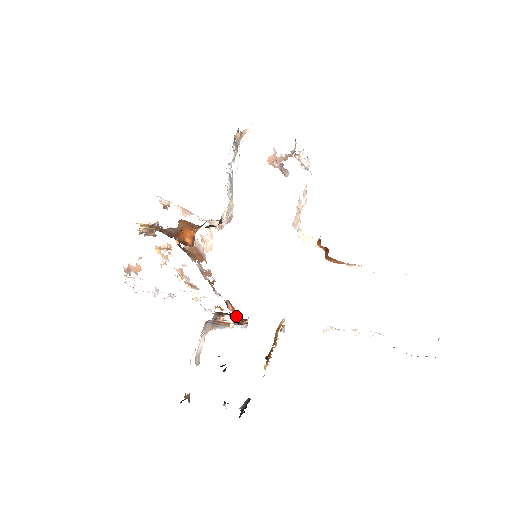
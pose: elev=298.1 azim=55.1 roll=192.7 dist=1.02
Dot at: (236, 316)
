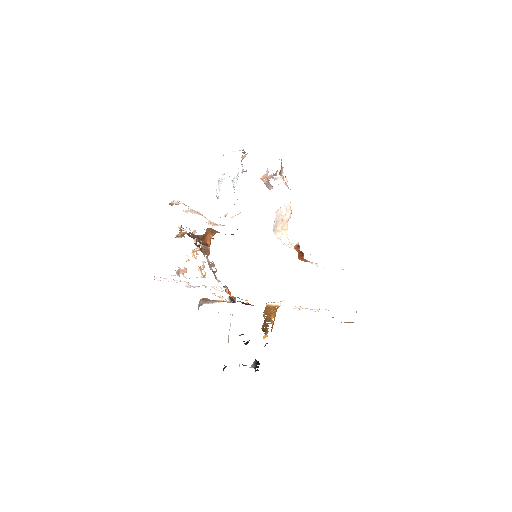
Dot at: (247, 303)
